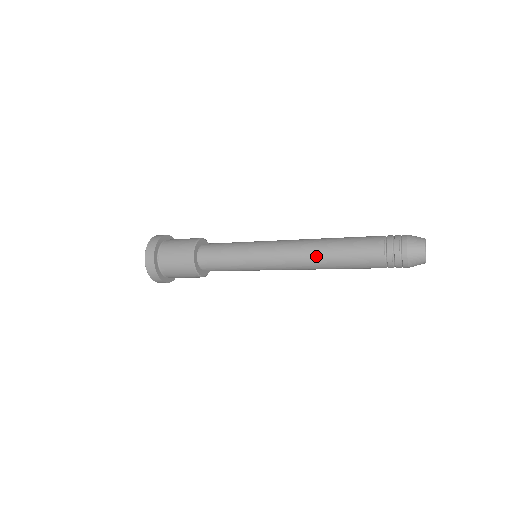
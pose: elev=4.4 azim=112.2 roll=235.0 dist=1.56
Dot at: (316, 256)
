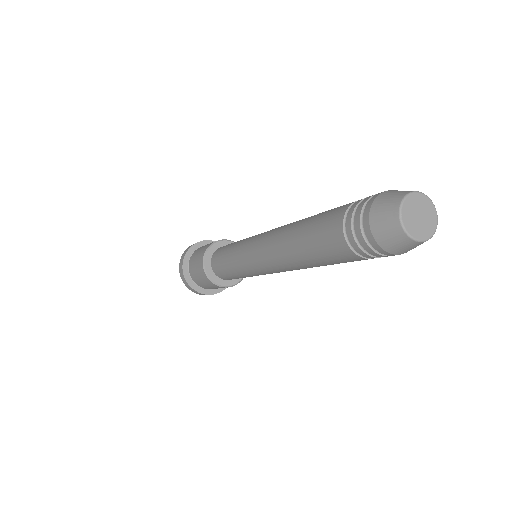
Dot at: (281, 243)
